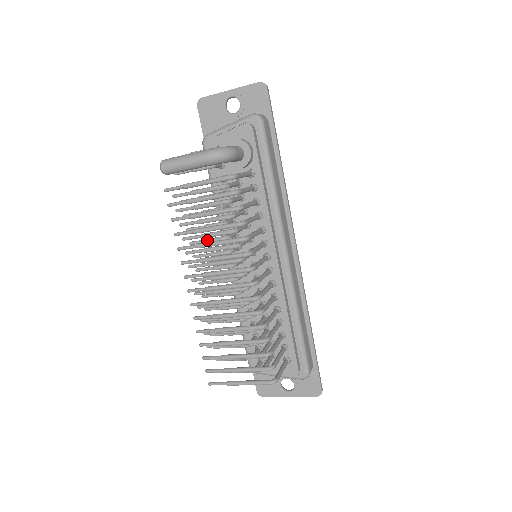
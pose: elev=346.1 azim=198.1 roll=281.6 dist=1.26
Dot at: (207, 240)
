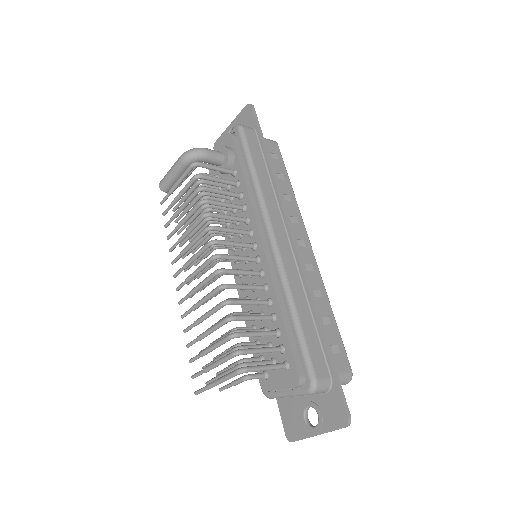
Dot at: occluded
